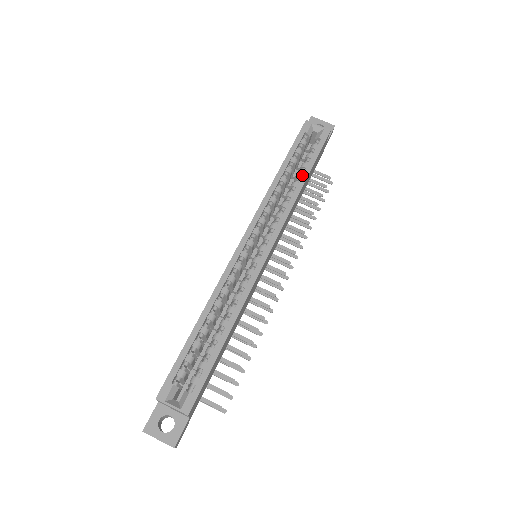
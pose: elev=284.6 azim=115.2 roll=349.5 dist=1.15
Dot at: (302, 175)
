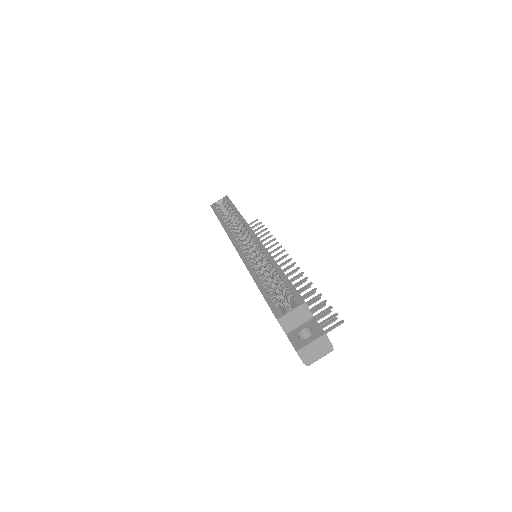
Dot at: (234, 212)
